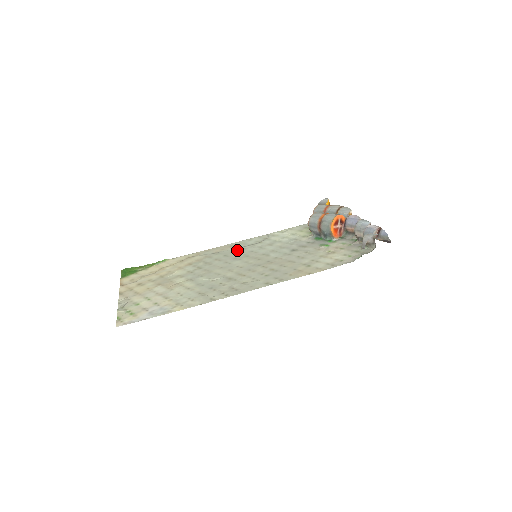
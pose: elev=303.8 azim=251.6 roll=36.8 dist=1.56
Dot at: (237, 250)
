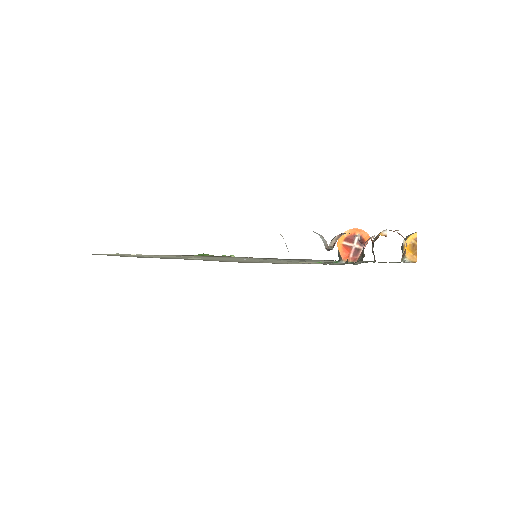
Dot at: occluded
